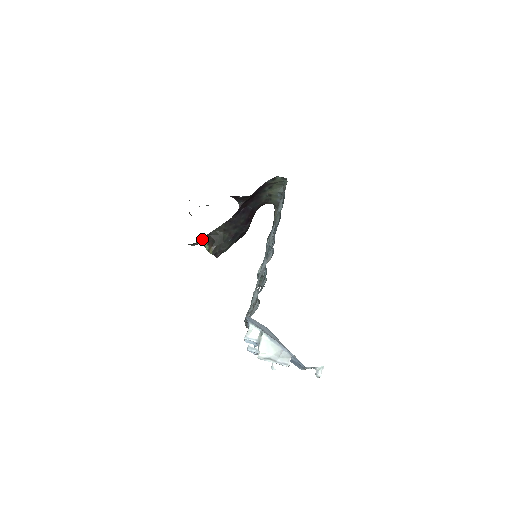
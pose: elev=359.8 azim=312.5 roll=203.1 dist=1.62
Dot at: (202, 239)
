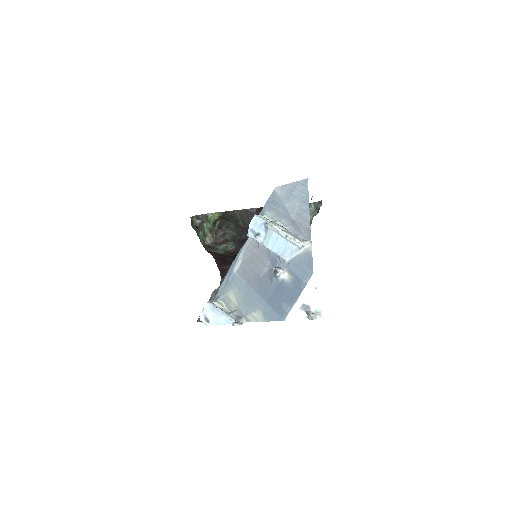
Dot at: (215, 213)
